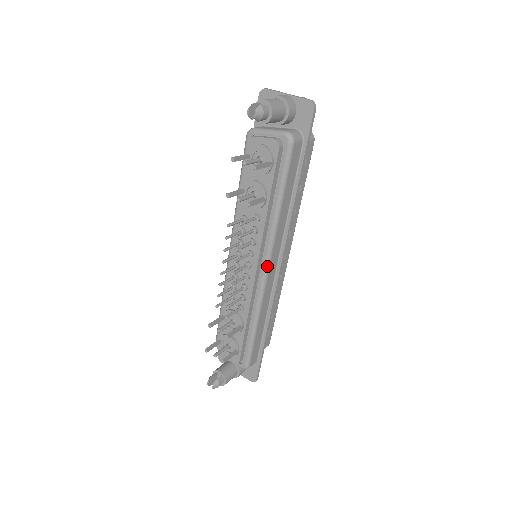
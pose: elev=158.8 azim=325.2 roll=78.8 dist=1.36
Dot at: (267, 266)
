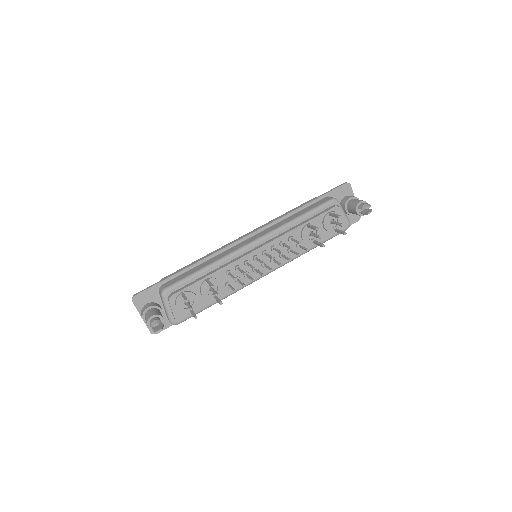
Dot at: occluded
